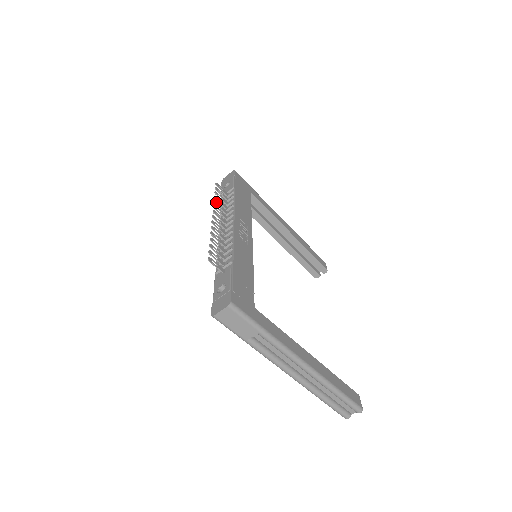
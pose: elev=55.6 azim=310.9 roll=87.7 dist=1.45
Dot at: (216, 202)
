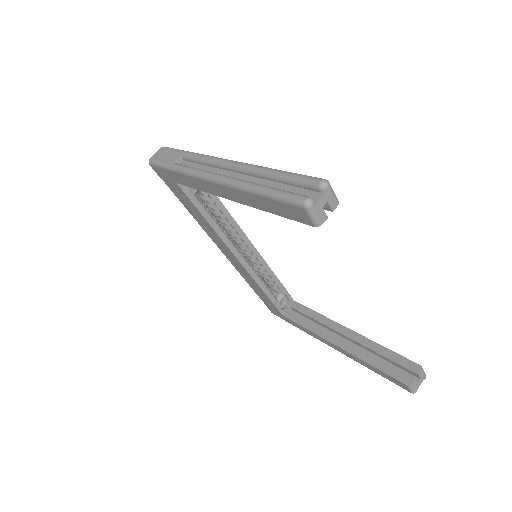
Dot at: occluded
